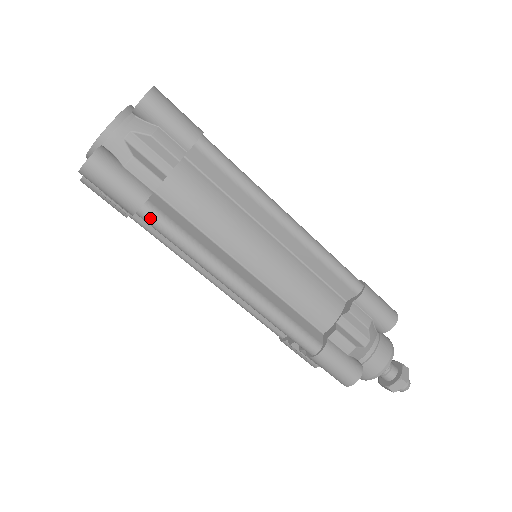
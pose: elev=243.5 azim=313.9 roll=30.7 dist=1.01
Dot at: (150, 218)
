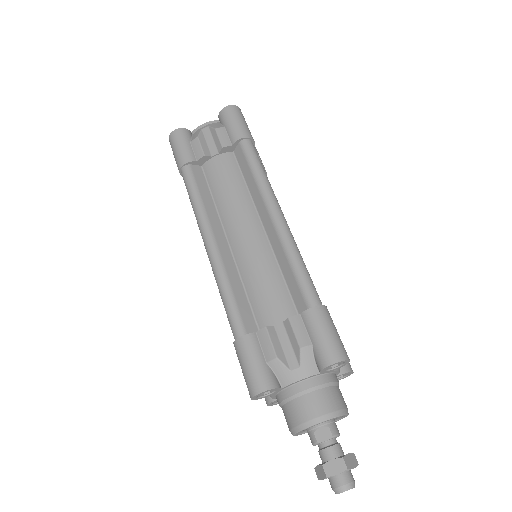
Dot at: (252, 146)
